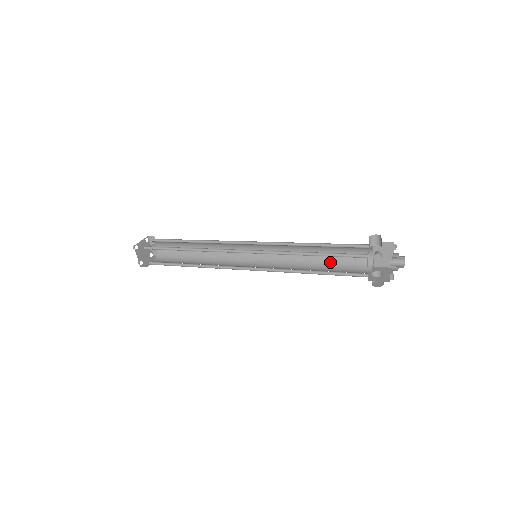
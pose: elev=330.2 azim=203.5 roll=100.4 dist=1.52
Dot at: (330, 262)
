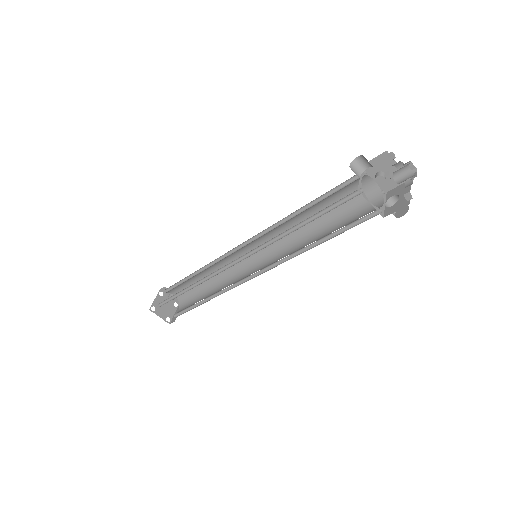
Dot at: (334, 217)
